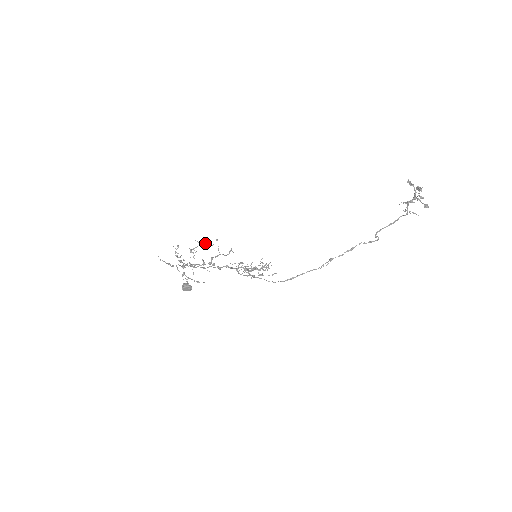
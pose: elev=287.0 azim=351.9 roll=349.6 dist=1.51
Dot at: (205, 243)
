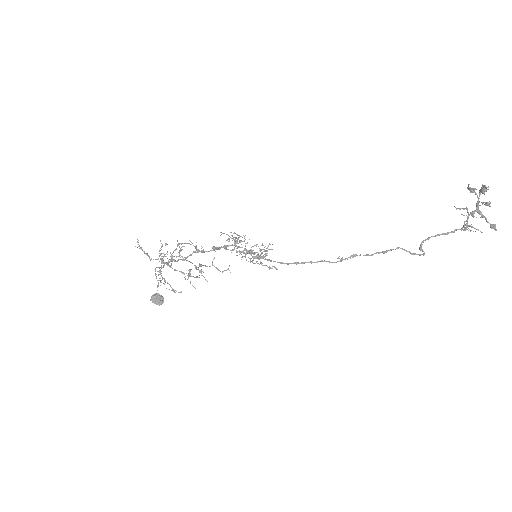
Dot at: occluded
